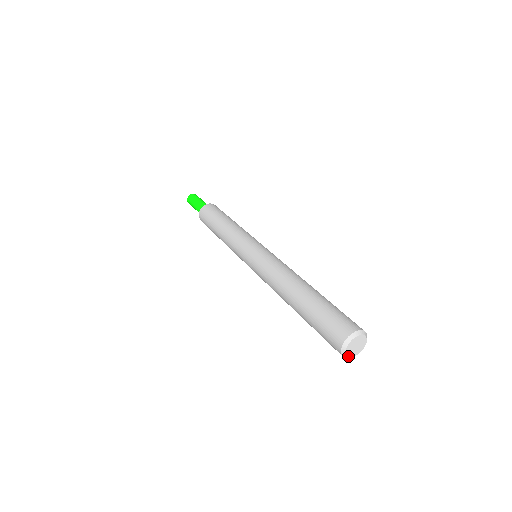
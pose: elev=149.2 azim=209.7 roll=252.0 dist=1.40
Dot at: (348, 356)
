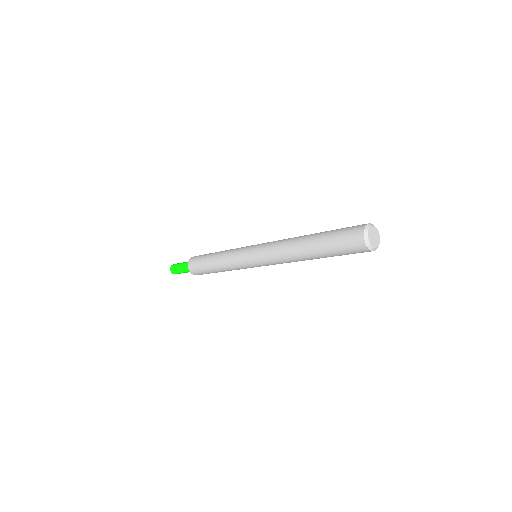
Dot at: (368, 238)
